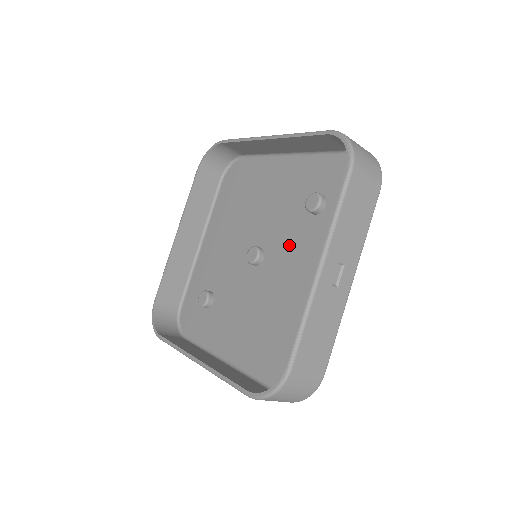
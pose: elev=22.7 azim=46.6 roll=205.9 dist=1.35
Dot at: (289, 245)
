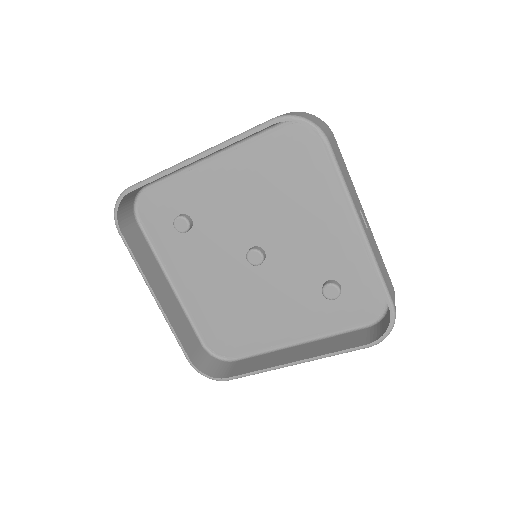
Dot at: (287, 283)
